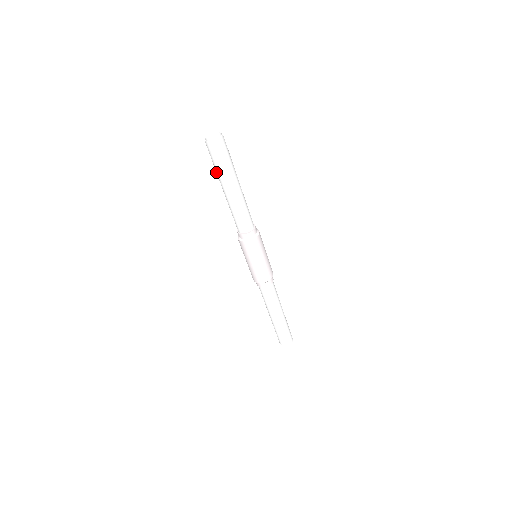
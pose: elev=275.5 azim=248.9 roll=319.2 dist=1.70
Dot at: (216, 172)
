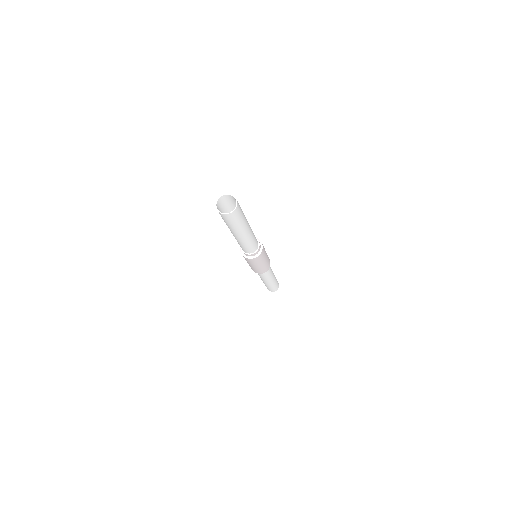
Dot at: (231, 229)
